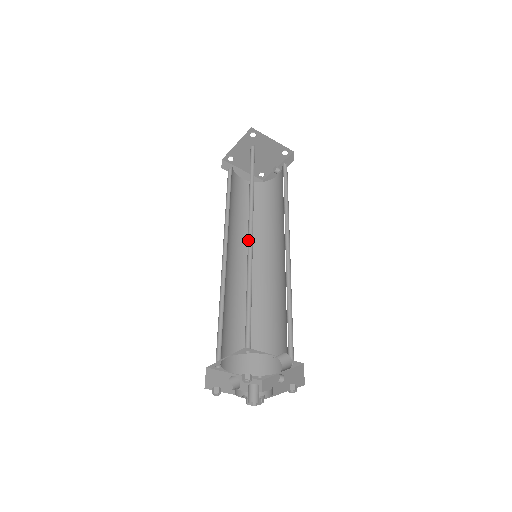
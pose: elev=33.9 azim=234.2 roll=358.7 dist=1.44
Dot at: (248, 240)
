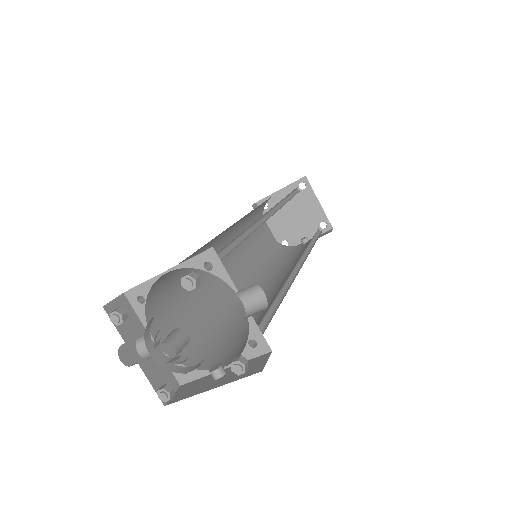
Dot at: (263, 217)
